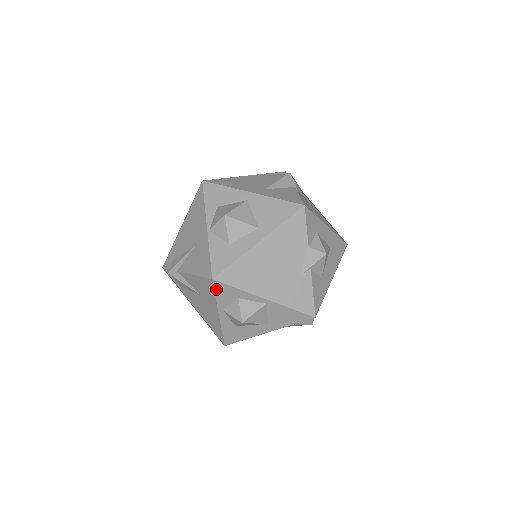
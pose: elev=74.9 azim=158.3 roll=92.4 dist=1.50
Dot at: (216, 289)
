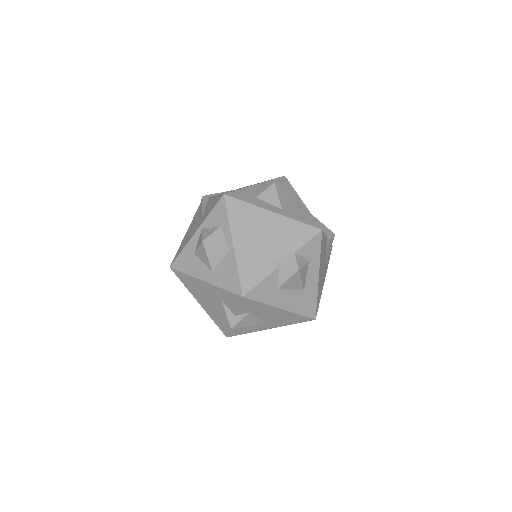
Dot at: (217, 205)
